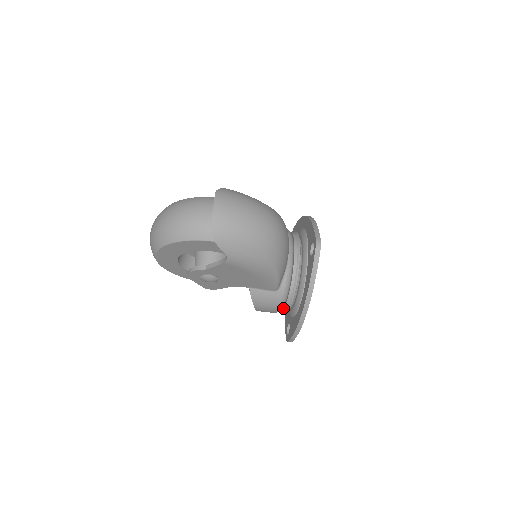
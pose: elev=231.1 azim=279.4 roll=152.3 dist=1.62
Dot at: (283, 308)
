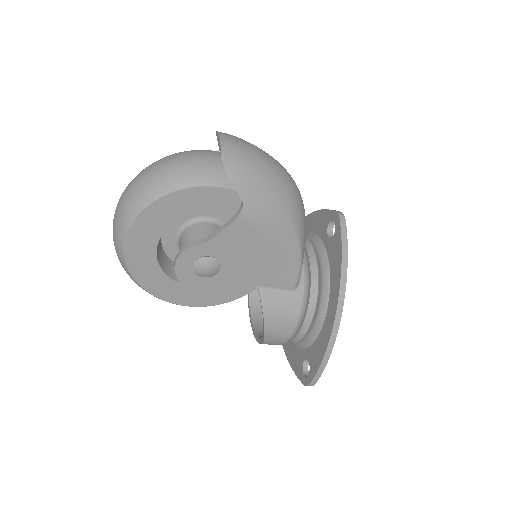
Dot at: (300, 326)
